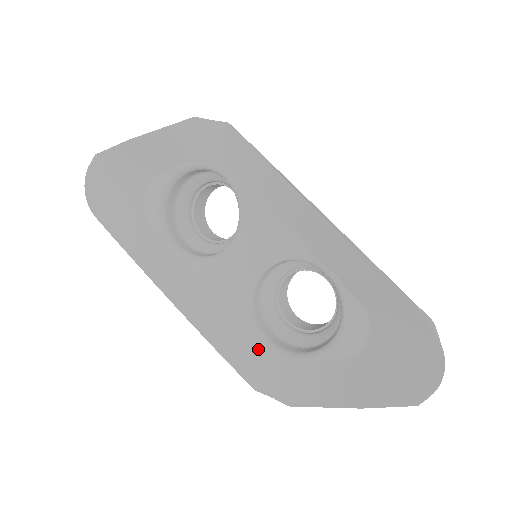
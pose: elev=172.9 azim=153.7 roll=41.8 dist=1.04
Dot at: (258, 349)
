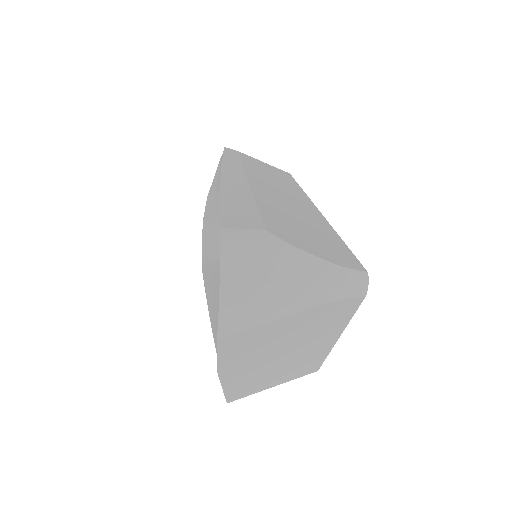
Dot at: occluded
